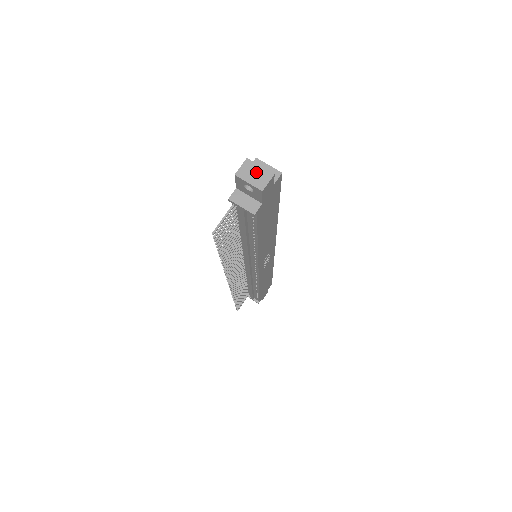
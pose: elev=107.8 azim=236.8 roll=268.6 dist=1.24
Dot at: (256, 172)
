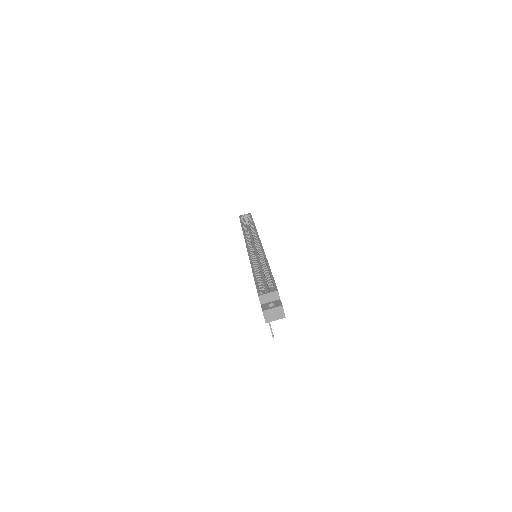
Dot at: (274, 313)
